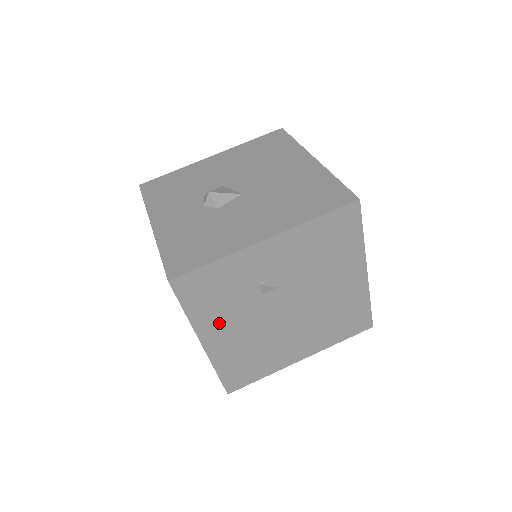
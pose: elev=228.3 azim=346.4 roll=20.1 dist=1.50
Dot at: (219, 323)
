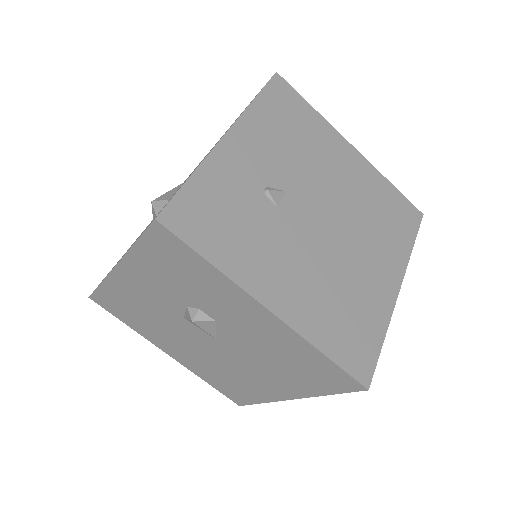
Dot at: (263, 265)
